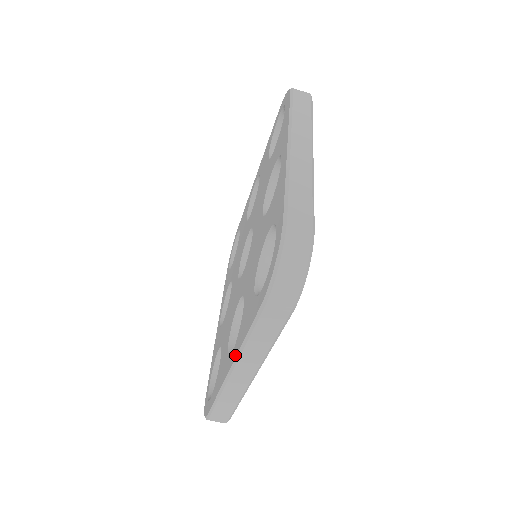
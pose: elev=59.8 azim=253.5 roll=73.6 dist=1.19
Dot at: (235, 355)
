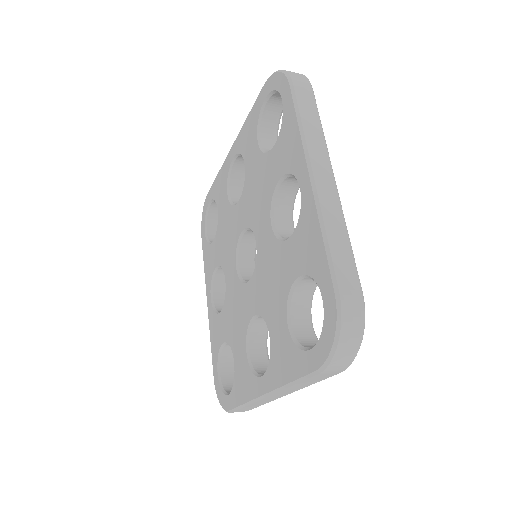
Dot at: (209, 316)
